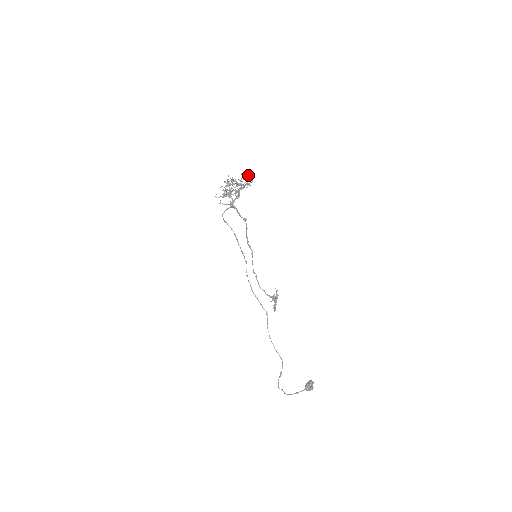
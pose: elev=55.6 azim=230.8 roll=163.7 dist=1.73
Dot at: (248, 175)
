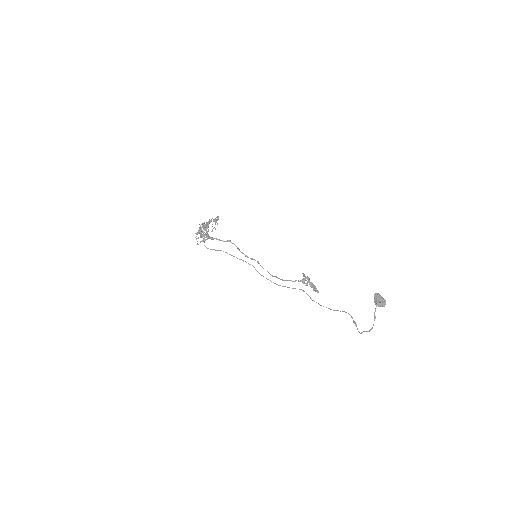
Dot at: occluded
